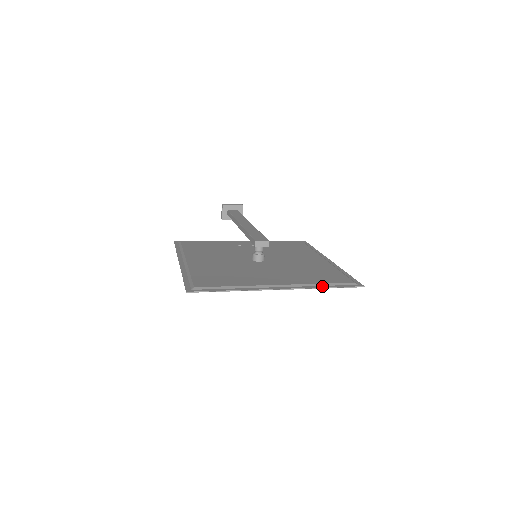
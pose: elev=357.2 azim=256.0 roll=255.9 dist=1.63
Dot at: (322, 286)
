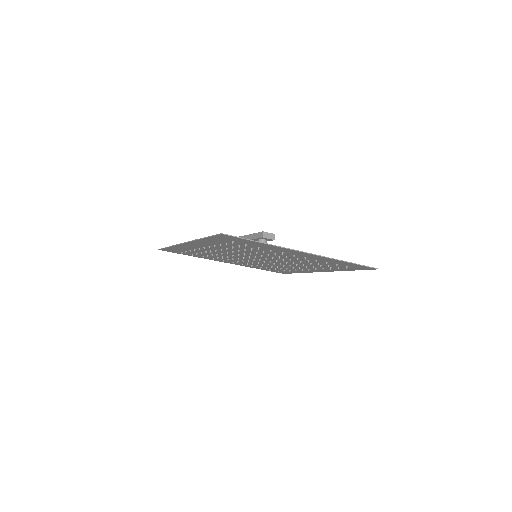
Dot at: (343, 261)
